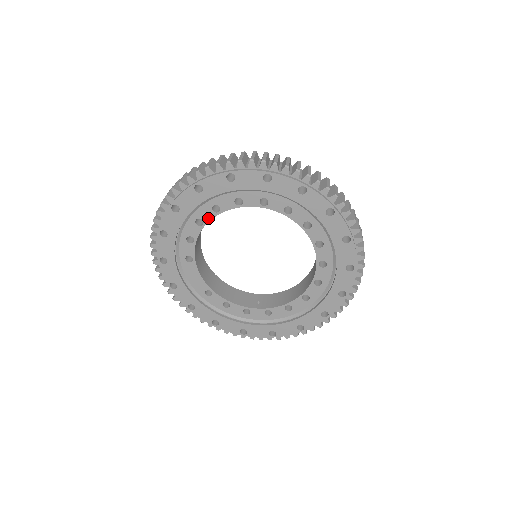
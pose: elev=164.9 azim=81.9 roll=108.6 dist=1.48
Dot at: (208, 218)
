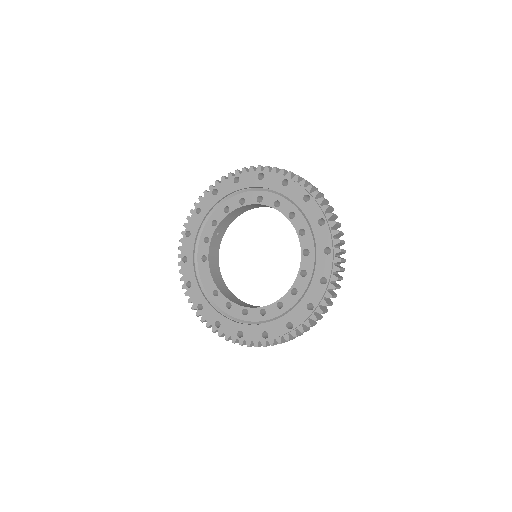
Dot at: (220, 219)
